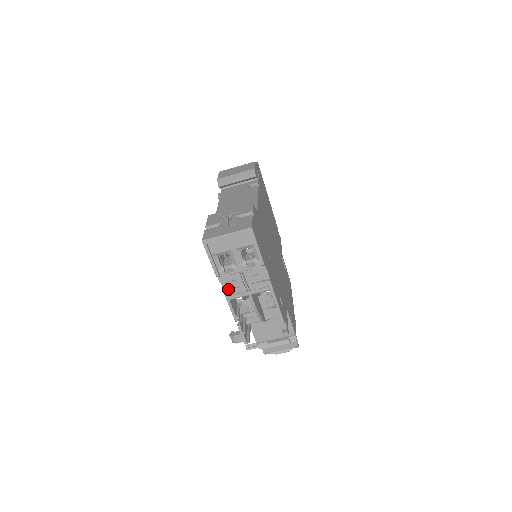
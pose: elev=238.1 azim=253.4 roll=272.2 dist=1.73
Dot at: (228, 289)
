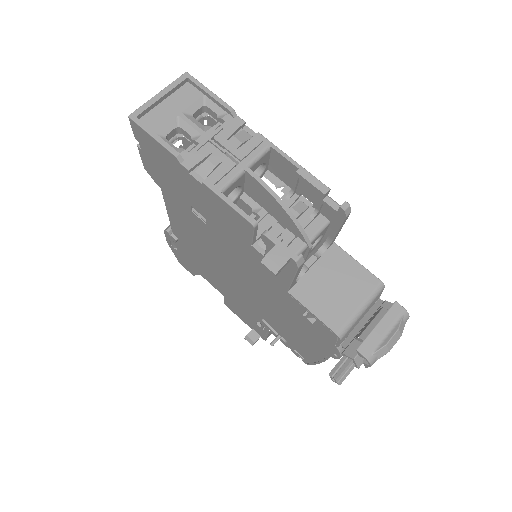
Dot at: (208, 177)
